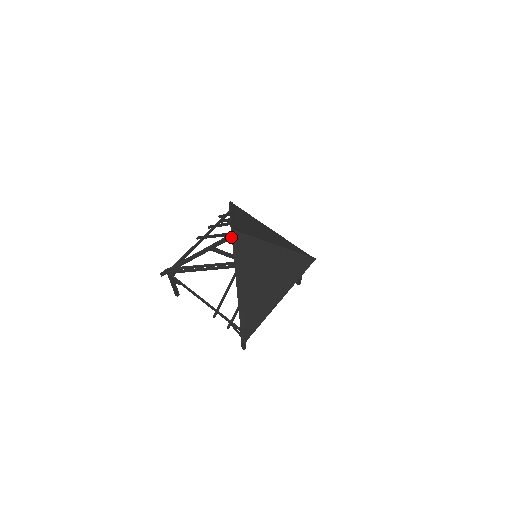
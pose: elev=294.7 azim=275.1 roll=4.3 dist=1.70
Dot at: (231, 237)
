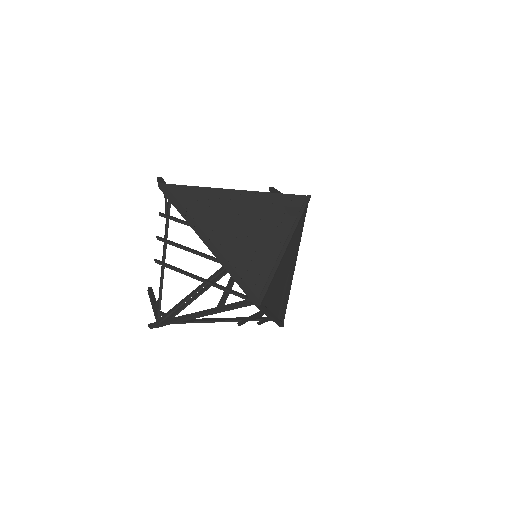
Dot at: (251, 303)
